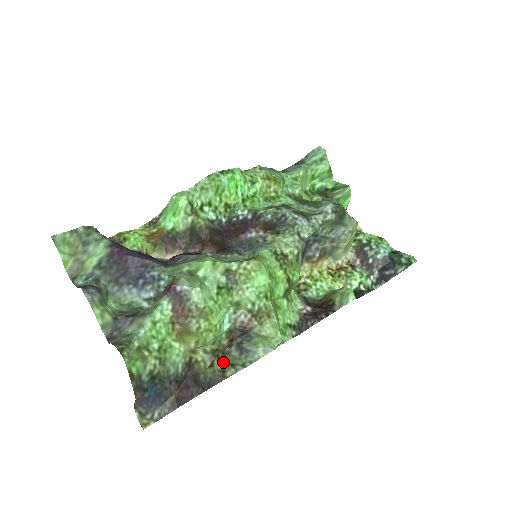
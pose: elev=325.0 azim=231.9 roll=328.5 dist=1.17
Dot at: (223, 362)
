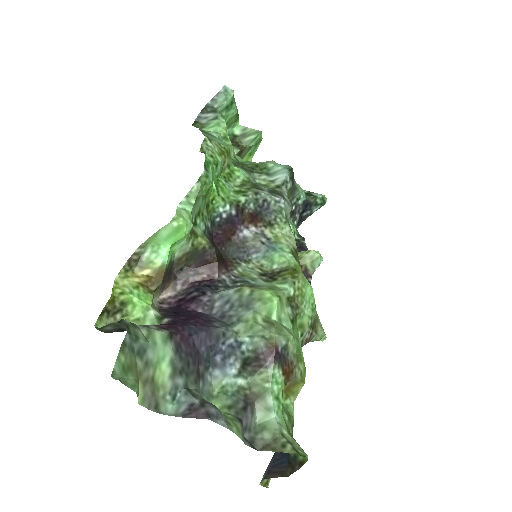
Dot at: occluded
